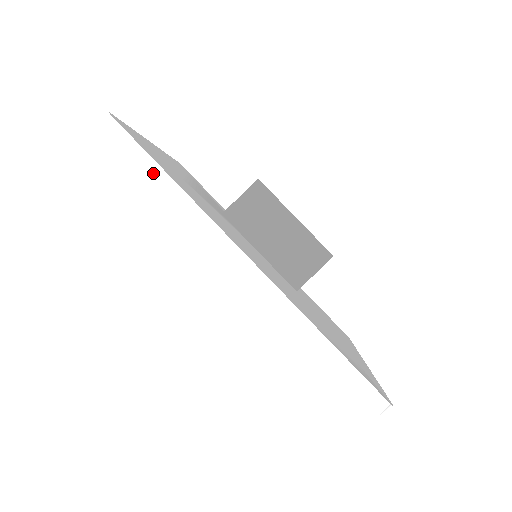
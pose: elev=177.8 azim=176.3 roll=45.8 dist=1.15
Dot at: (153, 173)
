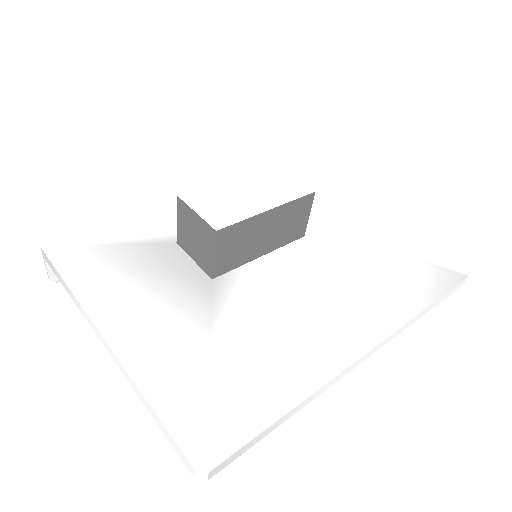
Dot at: (276, 427)
